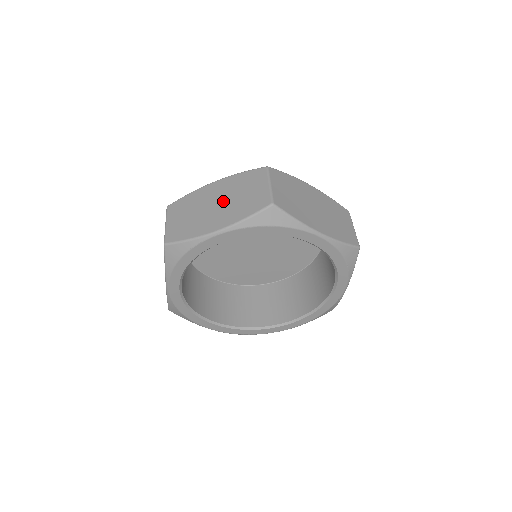
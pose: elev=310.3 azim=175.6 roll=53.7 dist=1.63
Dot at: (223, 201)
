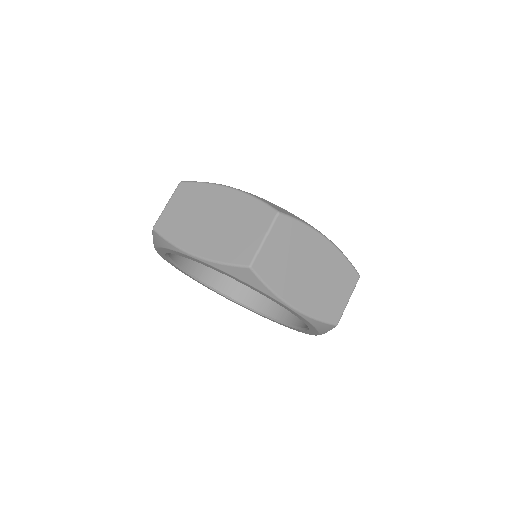
Dot at: (219, 222)
